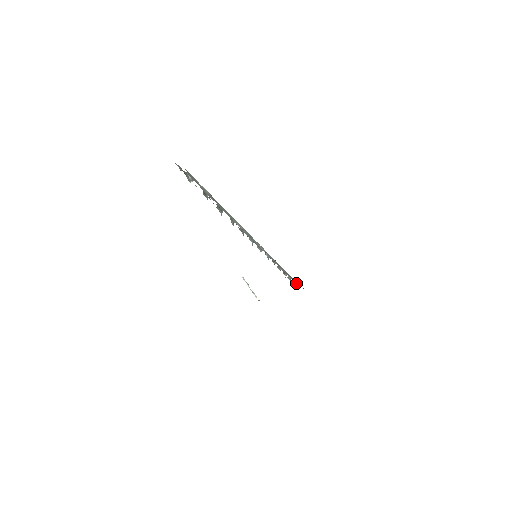
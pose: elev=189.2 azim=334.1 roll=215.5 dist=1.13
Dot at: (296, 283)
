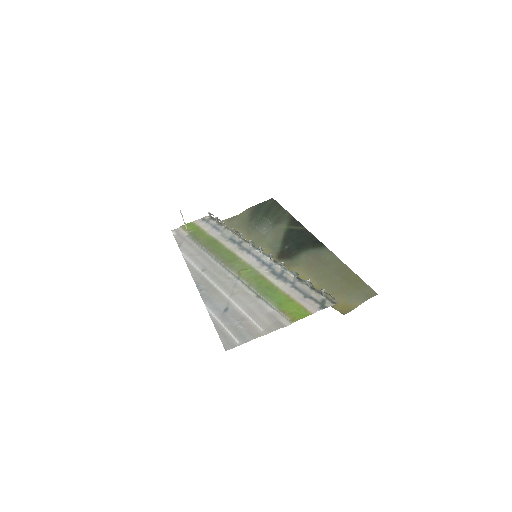
Dot at: occluded
